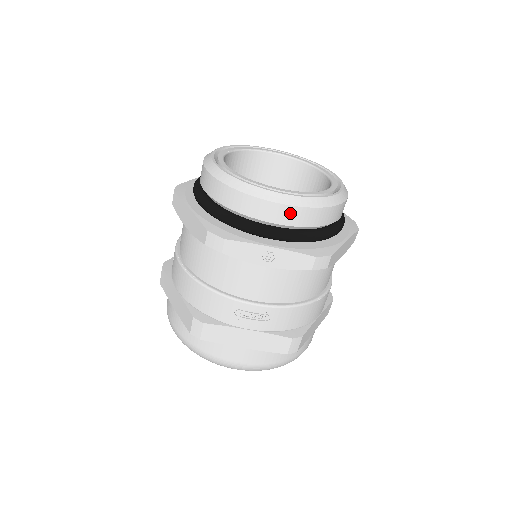
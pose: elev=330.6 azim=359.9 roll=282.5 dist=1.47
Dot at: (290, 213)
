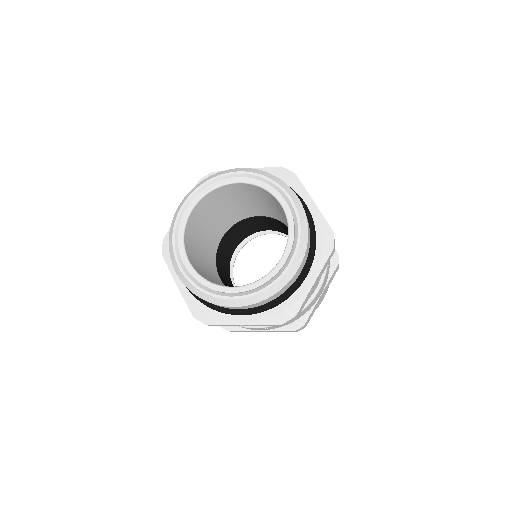
Dot at: (247, 307)
